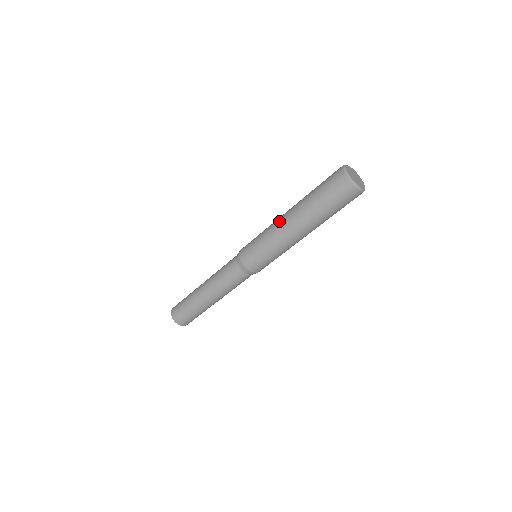
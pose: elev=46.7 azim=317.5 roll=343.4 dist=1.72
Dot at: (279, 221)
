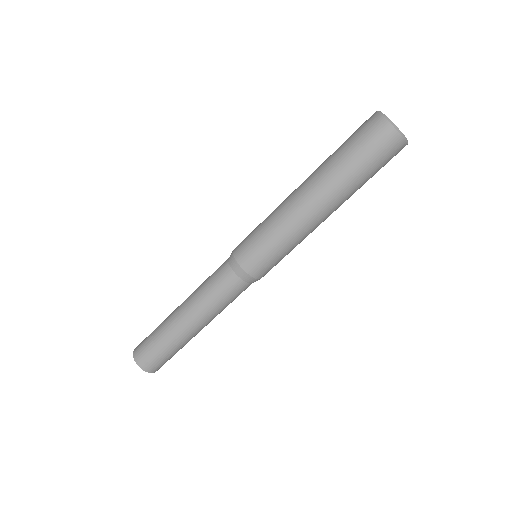
Dot at: (289, 195)
